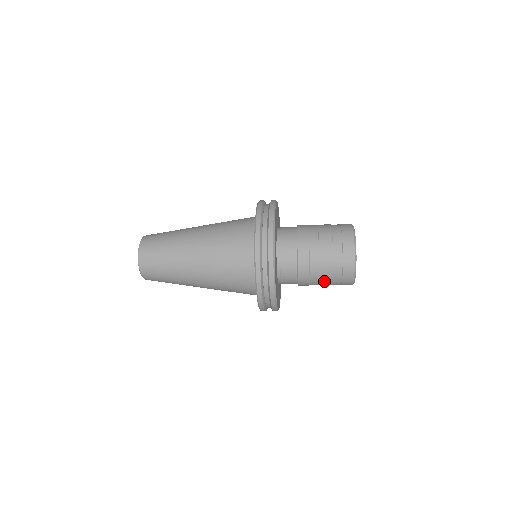
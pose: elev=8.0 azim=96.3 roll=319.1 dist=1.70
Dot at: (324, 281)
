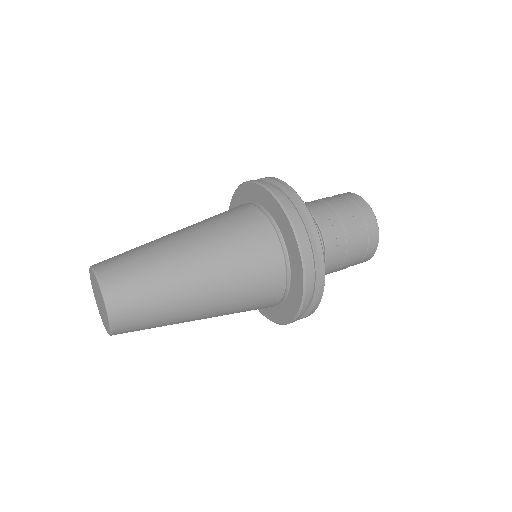
Dot at: occluded
